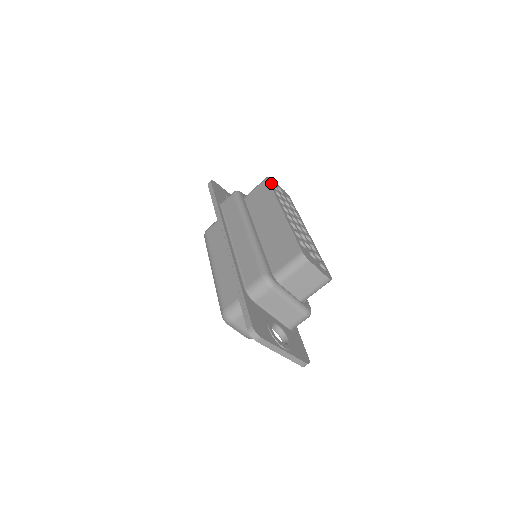
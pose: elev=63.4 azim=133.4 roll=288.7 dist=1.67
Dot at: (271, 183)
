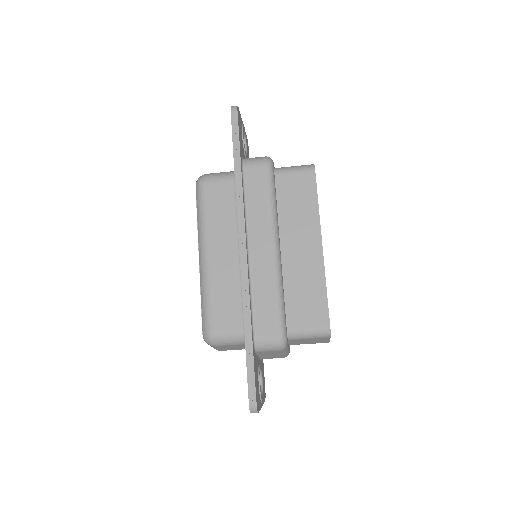
Dot at: occluded
